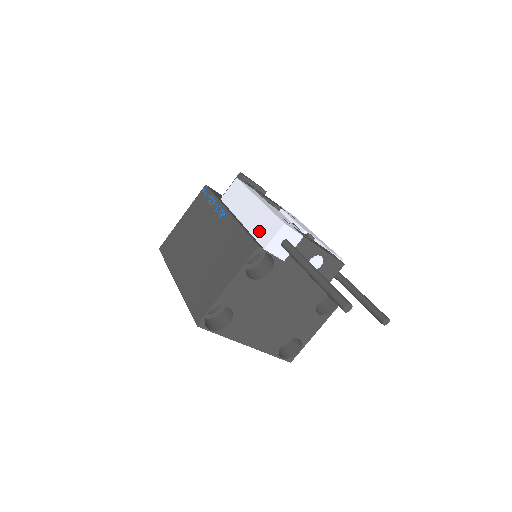
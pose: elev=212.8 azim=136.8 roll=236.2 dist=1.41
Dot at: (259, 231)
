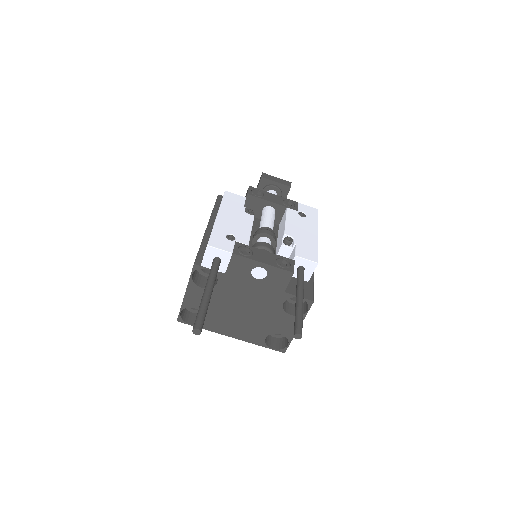
Dot at: occluded
